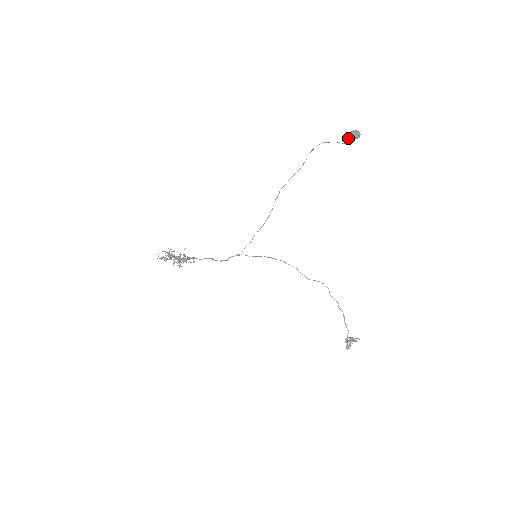
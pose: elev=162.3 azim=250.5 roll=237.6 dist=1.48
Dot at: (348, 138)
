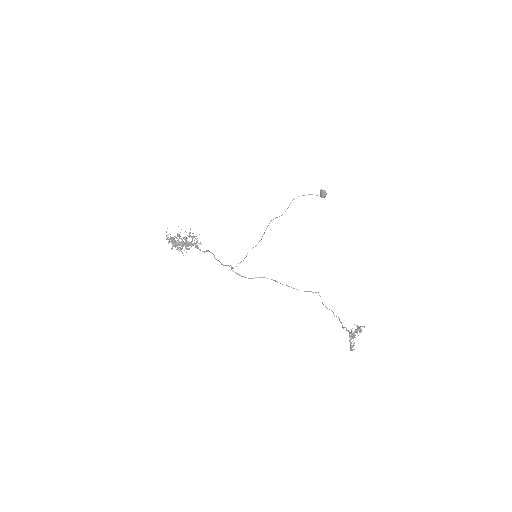
Dot at: (320, 190)
